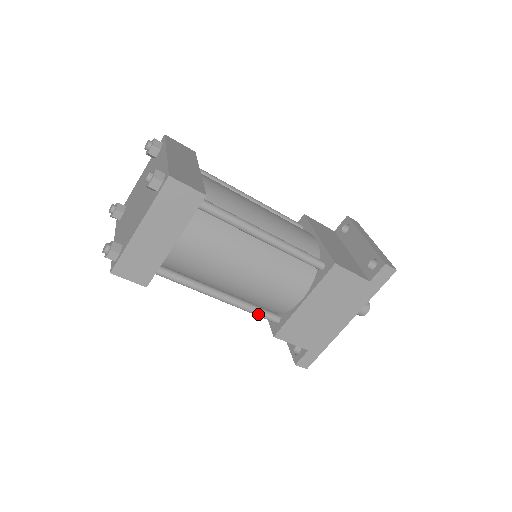
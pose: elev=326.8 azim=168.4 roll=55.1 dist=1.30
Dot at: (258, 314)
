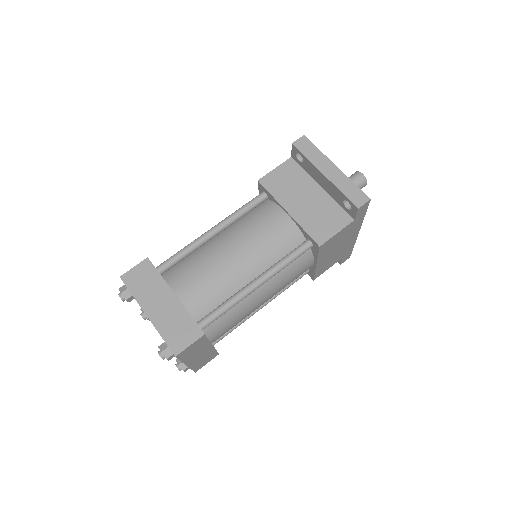
Dot at: occluded
